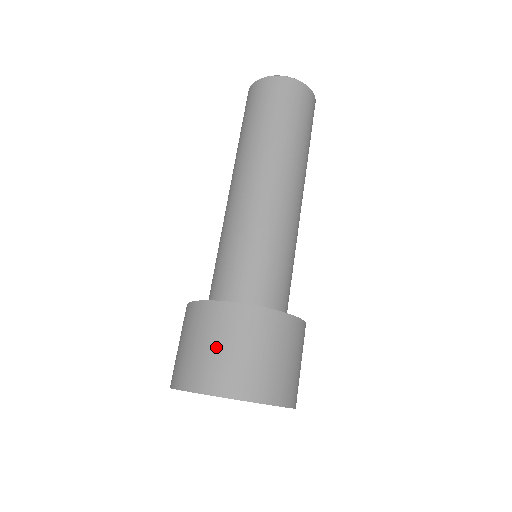
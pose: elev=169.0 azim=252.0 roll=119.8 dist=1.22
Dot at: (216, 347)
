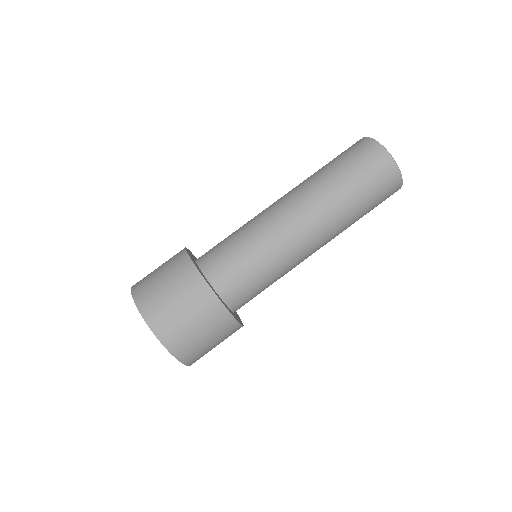
Dot at: (171, 295)
